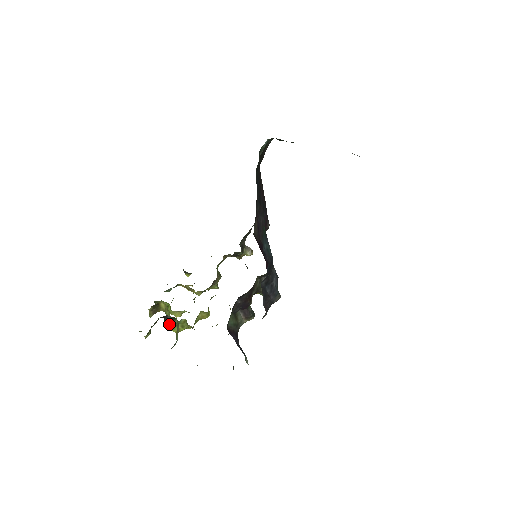
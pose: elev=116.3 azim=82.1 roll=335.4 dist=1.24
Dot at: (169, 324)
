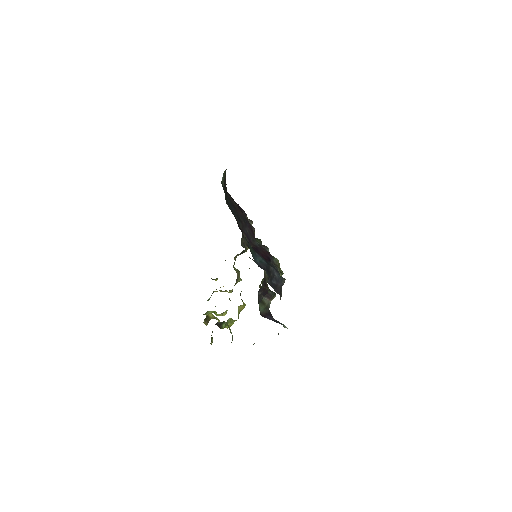
Dot at: (222, 327)
